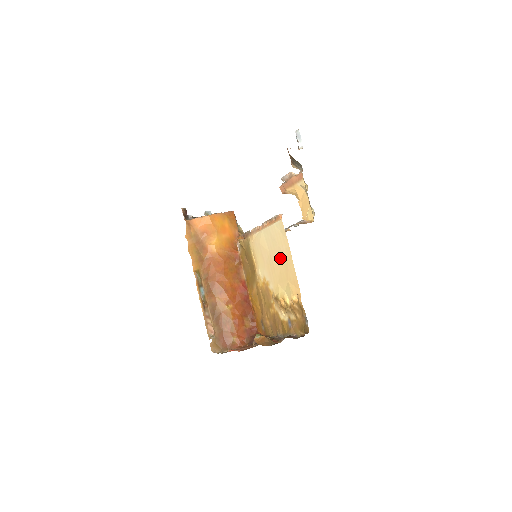
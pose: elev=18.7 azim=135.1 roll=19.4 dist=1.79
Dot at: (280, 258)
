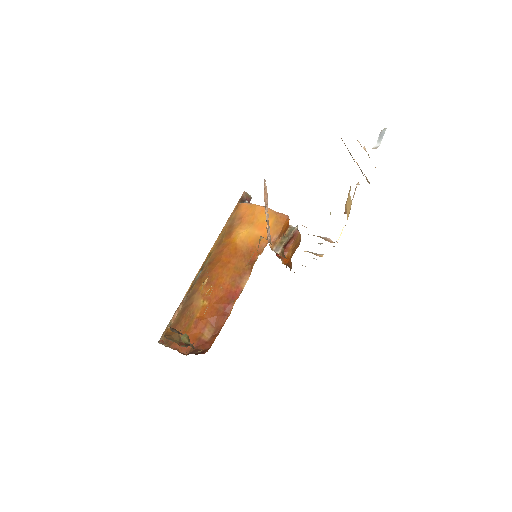
Dot at: occluded
